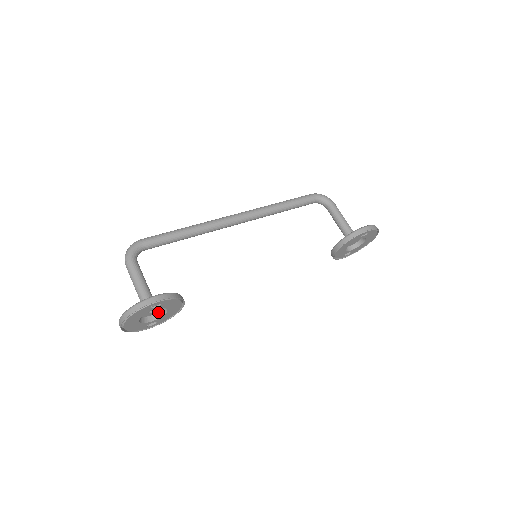
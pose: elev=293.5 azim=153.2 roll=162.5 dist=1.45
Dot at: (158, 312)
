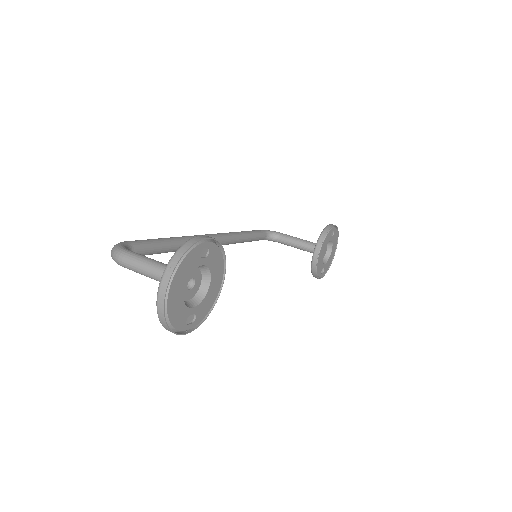
Dot at: (195, 295)
